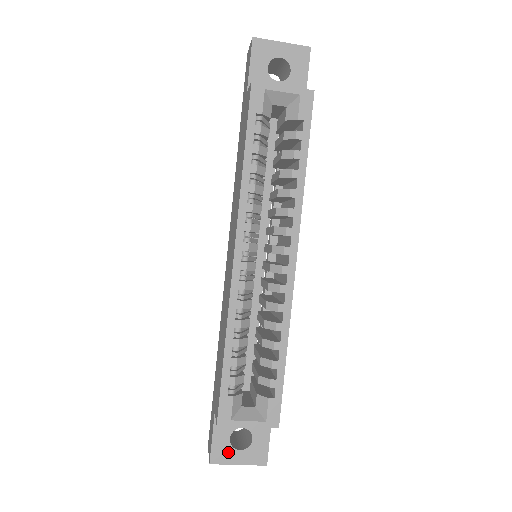
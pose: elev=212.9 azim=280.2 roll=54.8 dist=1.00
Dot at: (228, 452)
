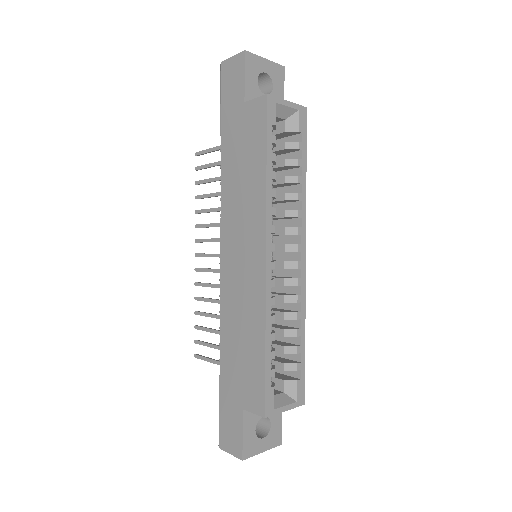
Dot at: (255, 443)
